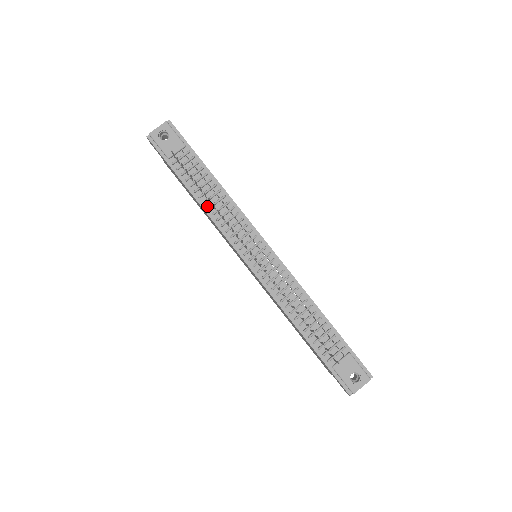
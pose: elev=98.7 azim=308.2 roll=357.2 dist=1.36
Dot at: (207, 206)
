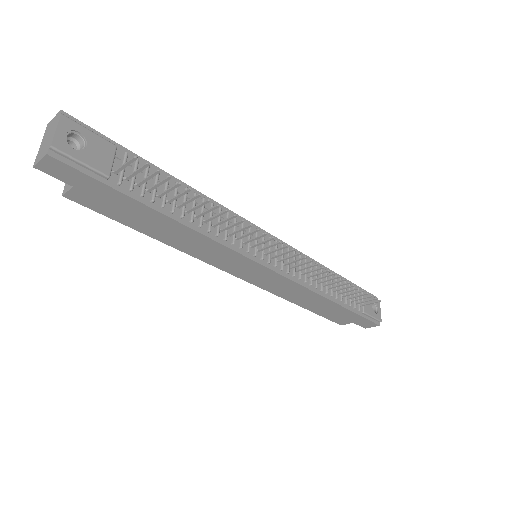
Dot at: (196, 224)
